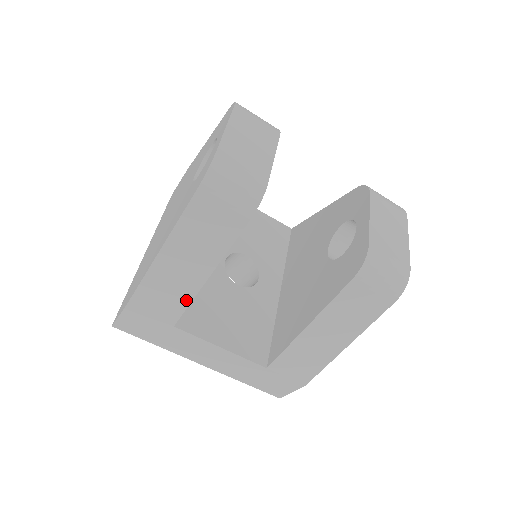
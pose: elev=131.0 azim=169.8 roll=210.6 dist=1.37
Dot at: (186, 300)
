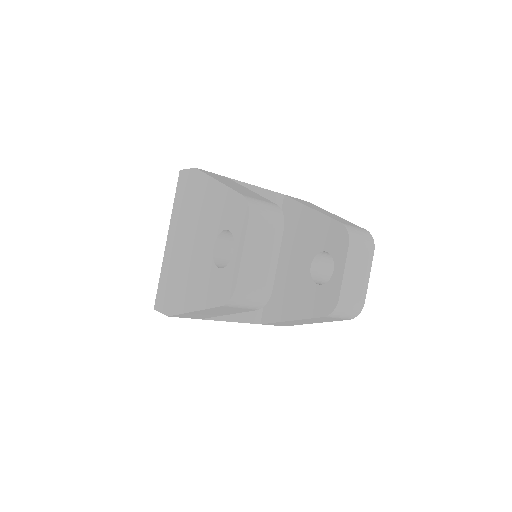
Dot at: occluded
